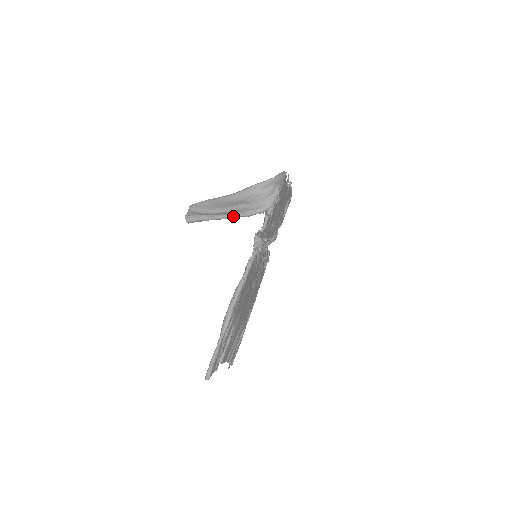
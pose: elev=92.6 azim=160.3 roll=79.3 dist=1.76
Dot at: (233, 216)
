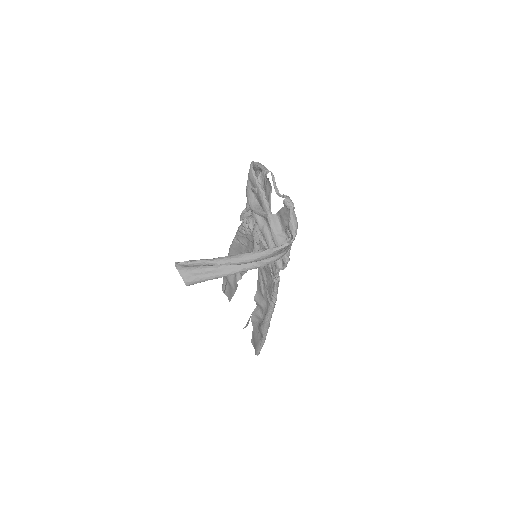
Dot at: occluded
